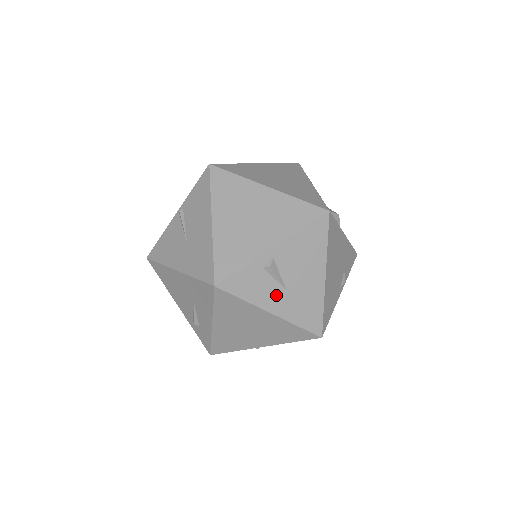
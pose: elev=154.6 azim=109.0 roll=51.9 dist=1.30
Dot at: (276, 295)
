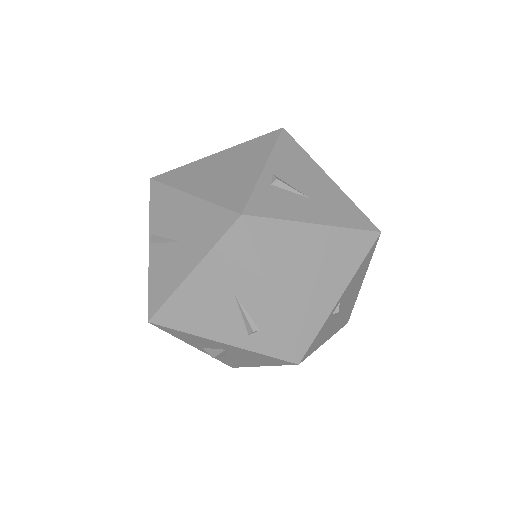
Dot at: (305, 206)
